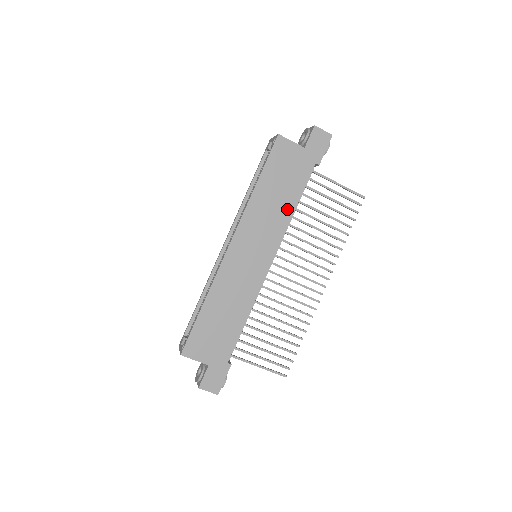
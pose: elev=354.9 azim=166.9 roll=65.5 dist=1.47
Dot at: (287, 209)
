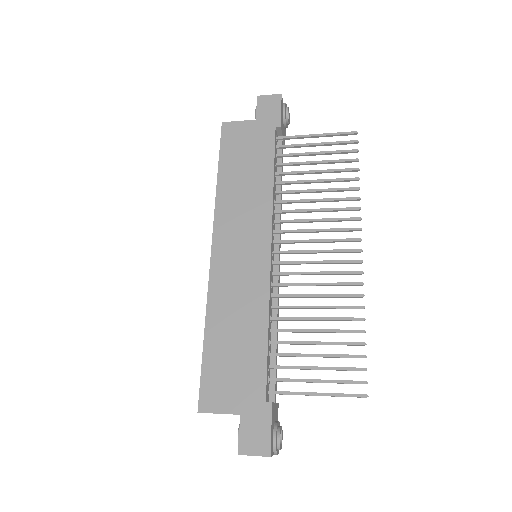
Dot at: (263, 185)
